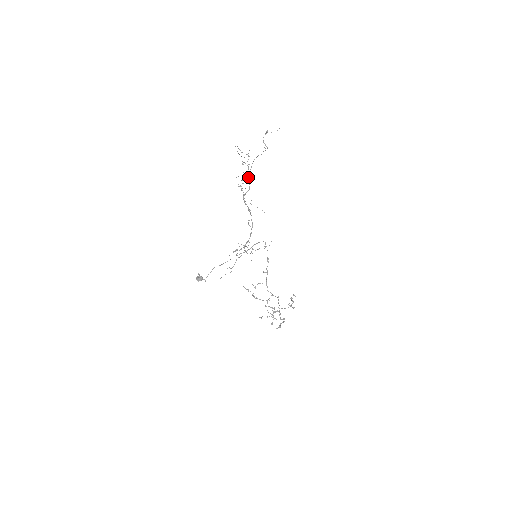
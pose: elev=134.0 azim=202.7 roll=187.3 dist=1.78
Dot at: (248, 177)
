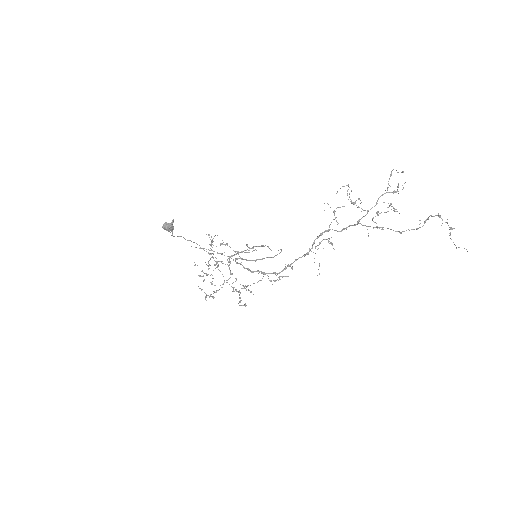
Dot at: (358, 222)
